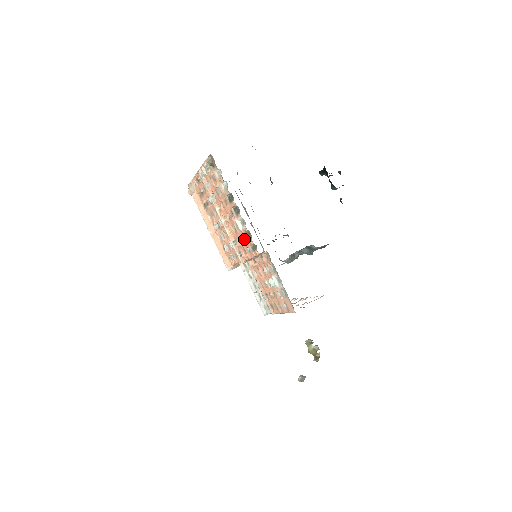
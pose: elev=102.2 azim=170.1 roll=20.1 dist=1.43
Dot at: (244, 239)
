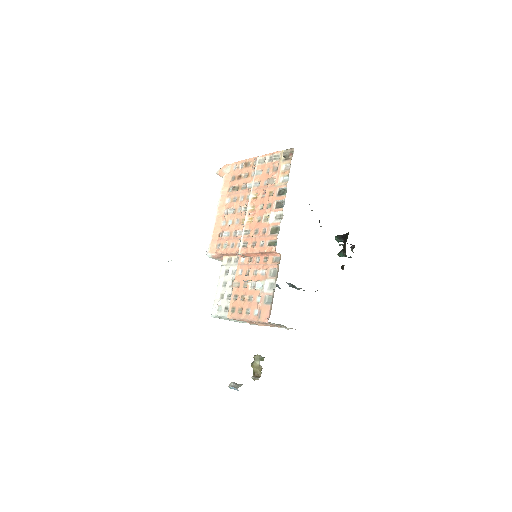
Dot at: (264, 232)
